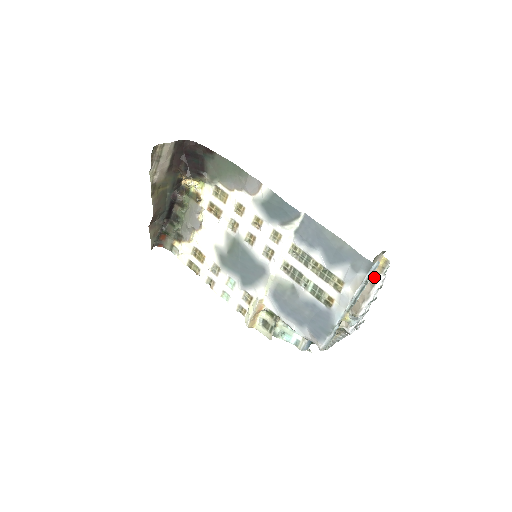
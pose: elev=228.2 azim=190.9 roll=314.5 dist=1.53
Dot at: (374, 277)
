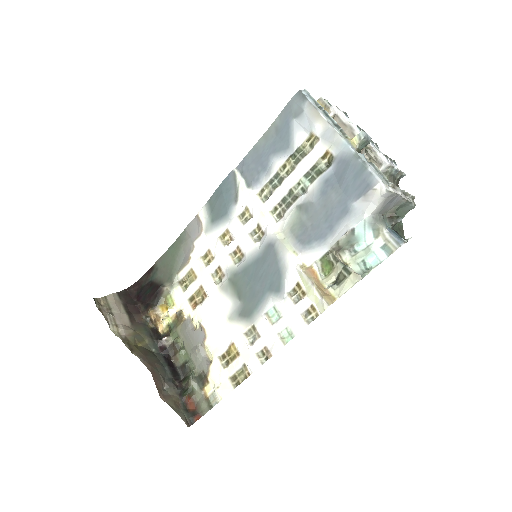
Dot at: occluded
